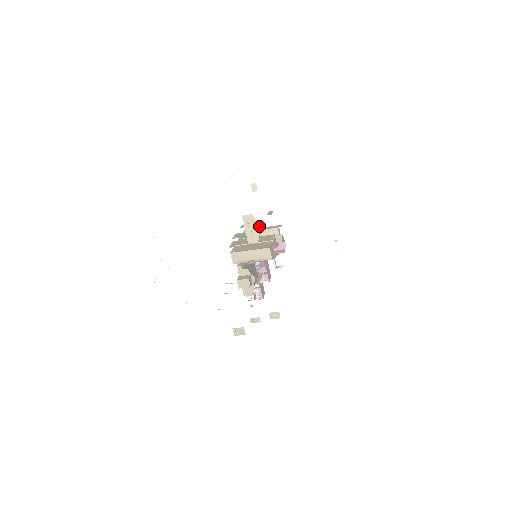
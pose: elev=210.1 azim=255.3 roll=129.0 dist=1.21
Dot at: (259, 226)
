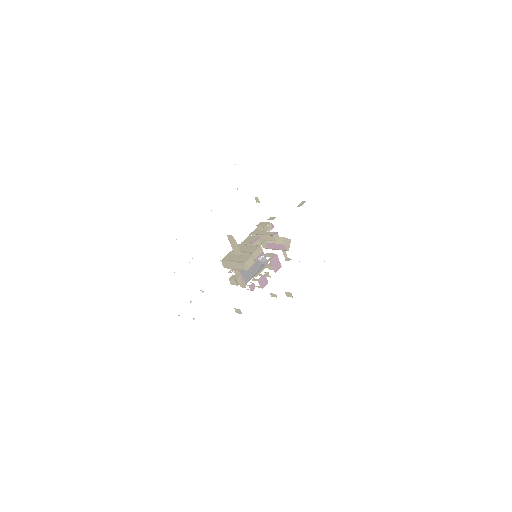
Dot at: (266, 229)
